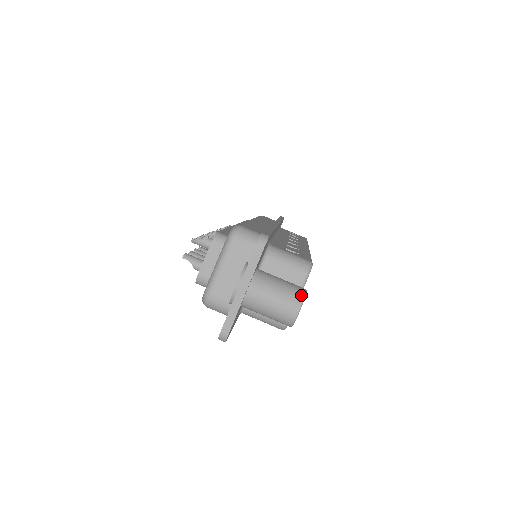
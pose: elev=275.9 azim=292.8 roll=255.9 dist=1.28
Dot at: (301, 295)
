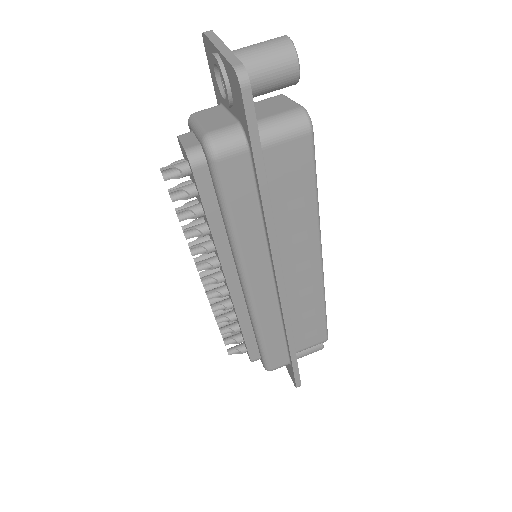
Dot at: occluded
